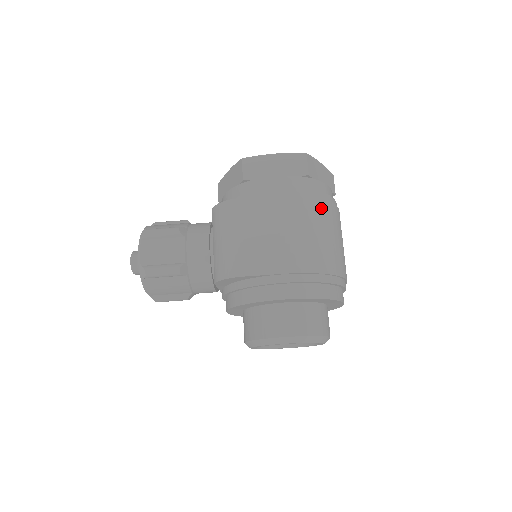
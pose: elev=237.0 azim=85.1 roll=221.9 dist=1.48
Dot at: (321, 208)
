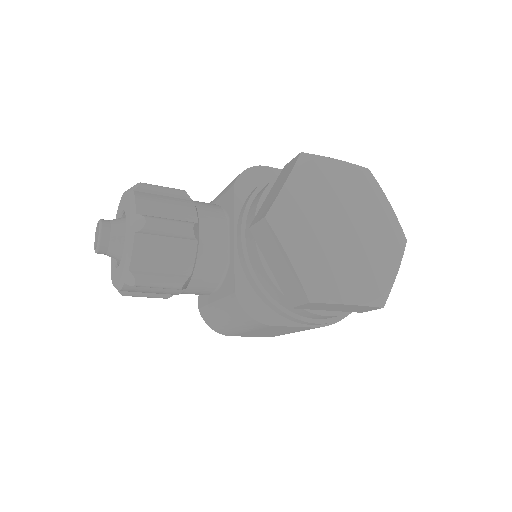
Dot at: occluded
